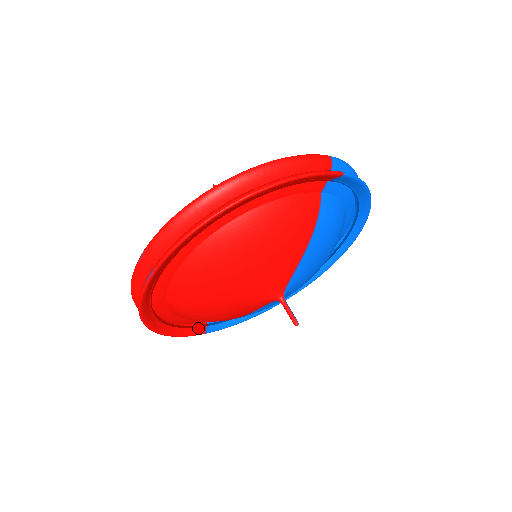
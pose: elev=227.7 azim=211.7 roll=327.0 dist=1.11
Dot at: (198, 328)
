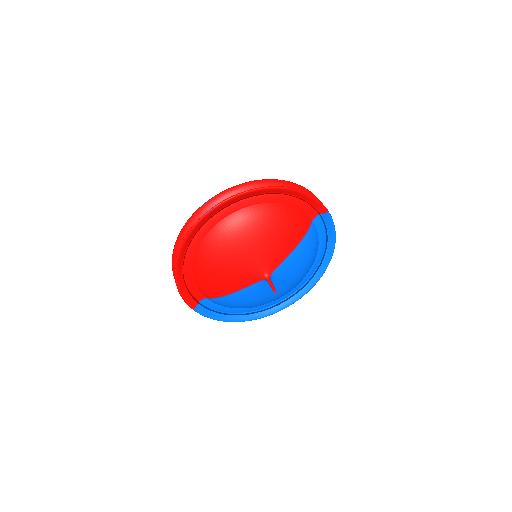
Dot at: (192, 300)
